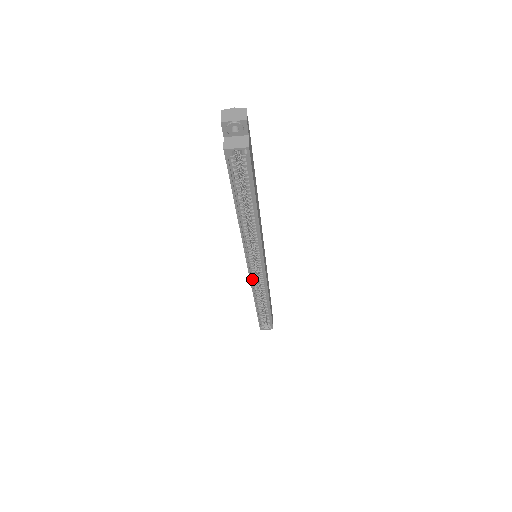
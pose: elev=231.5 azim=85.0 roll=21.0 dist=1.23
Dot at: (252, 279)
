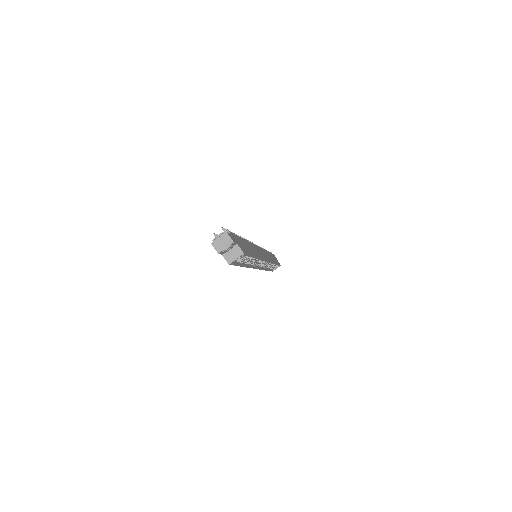
Dot at: (260, 267)
